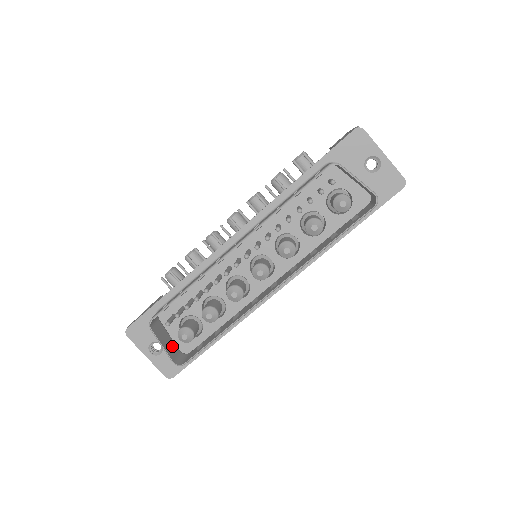
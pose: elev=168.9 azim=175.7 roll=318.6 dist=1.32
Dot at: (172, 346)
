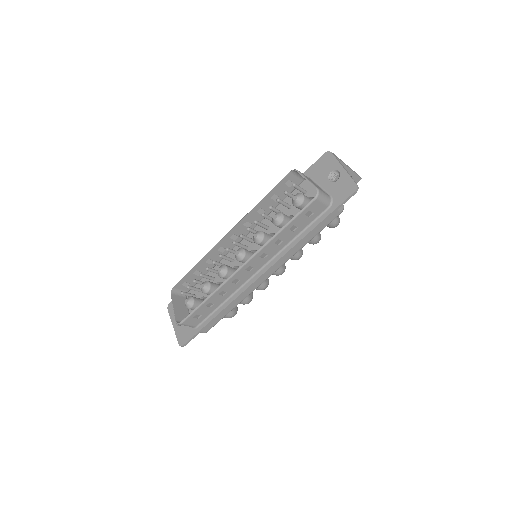
Dot at: (184, 315)
